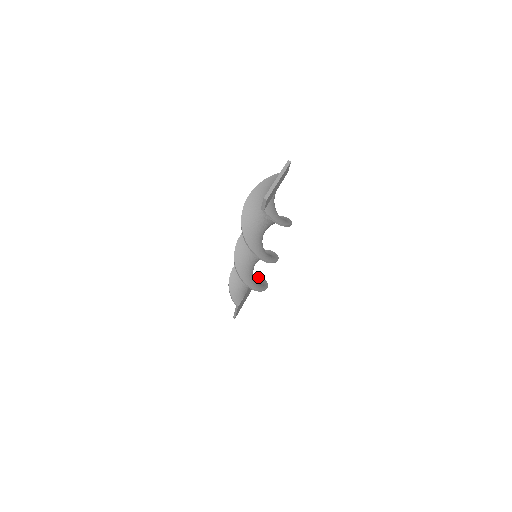
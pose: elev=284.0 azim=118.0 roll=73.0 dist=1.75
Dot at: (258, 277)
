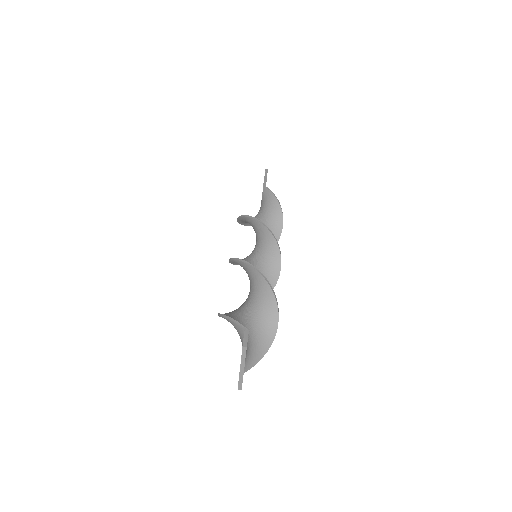
Dot at: (269, 192)
